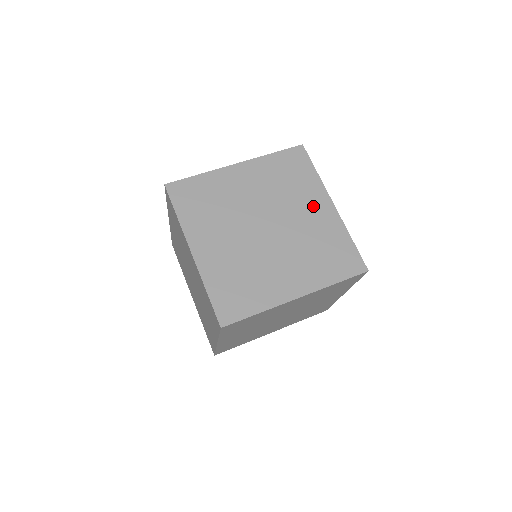
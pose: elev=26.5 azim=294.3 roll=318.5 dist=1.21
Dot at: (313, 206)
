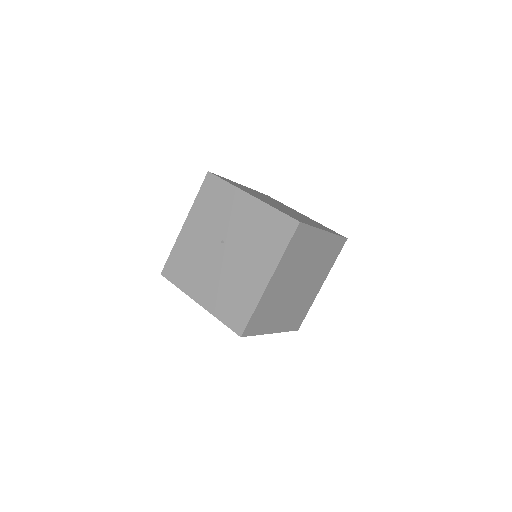
Dot at: (240, 209)
